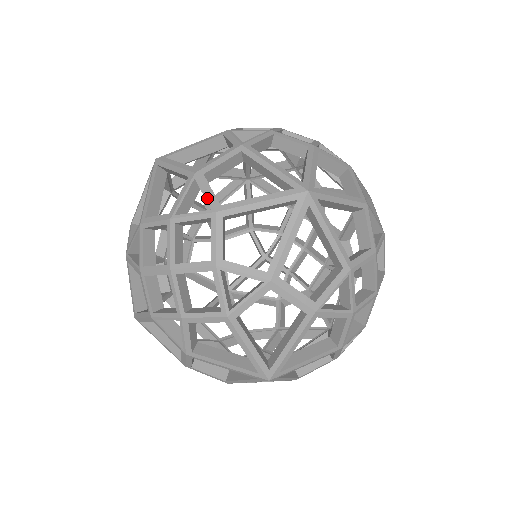
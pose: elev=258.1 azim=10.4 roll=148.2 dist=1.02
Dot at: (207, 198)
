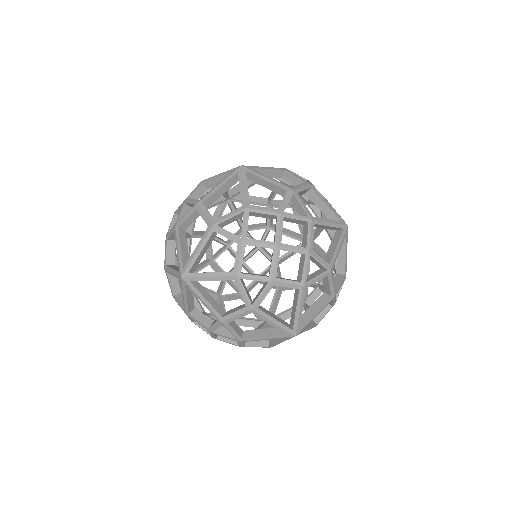
Dot at: occluded
